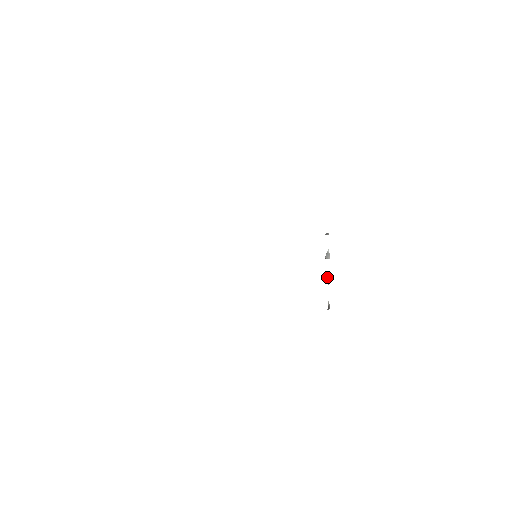
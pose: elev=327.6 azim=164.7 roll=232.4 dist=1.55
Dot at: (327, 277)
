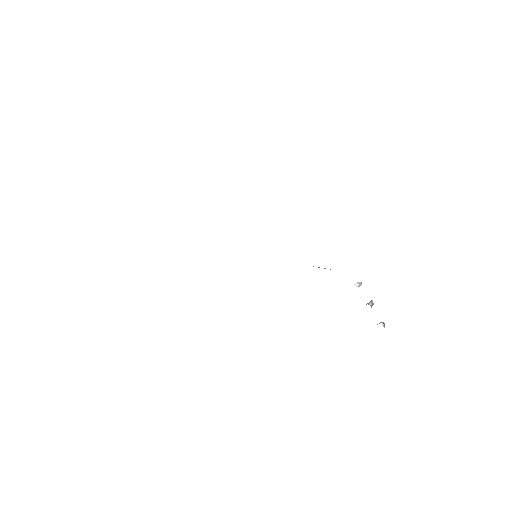
Dot at: (371, 306)
